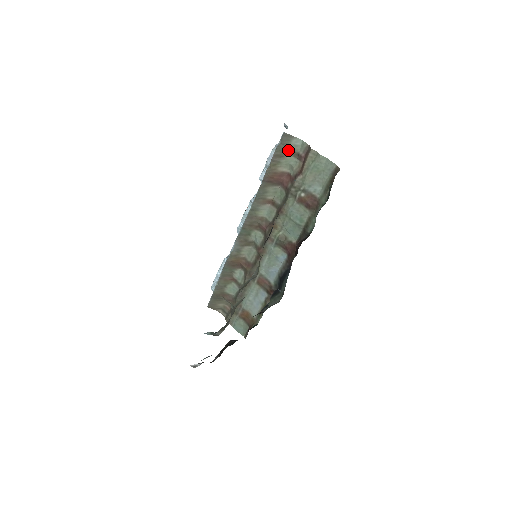
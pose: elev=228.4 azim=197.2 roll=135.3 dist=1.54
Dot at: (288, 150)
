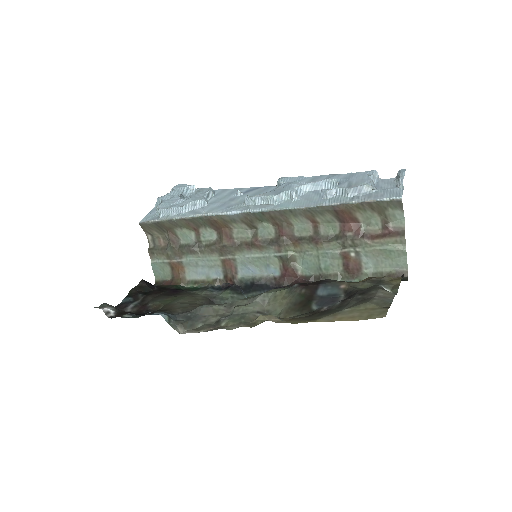
Dot at: (384, 211)
